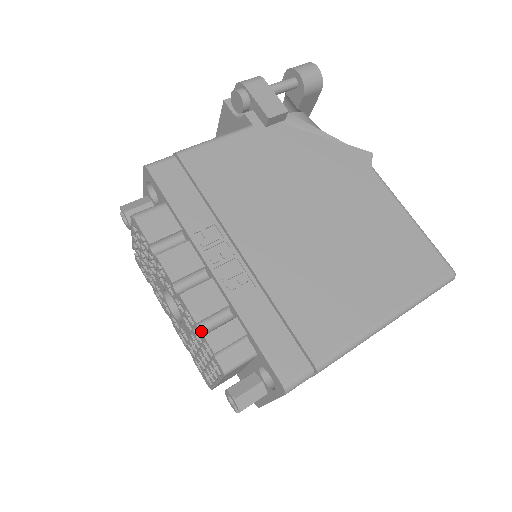
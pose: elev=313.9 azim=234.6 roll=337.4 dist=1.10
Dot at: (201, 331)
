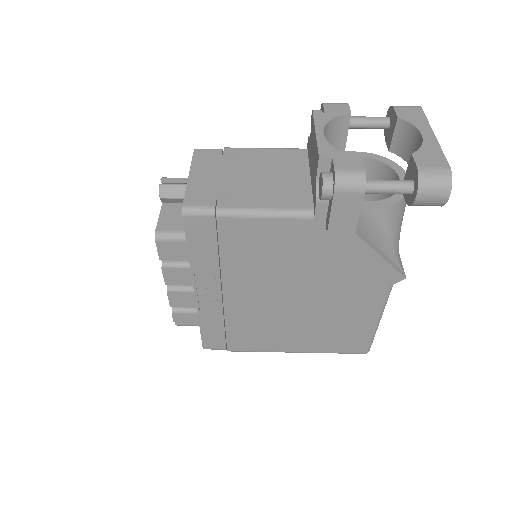
Dot at: (173, 307)
